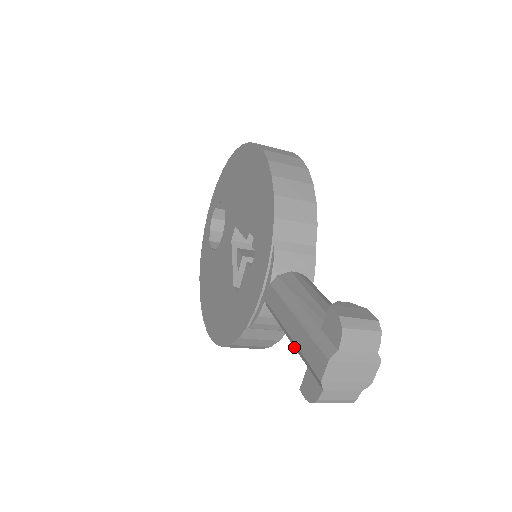
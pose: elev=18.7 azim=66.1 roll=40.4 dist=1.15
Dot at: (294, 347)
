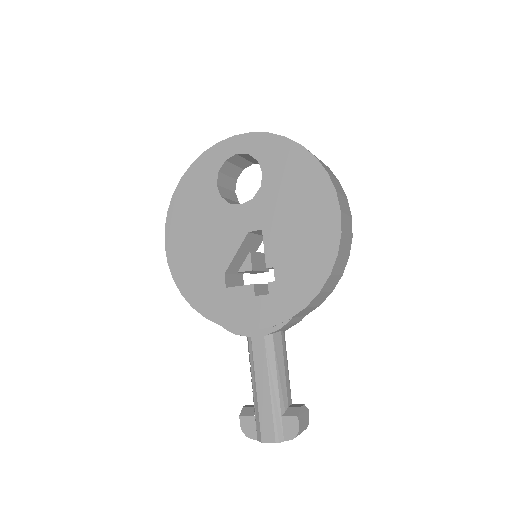
Dot at: (253, 395)
